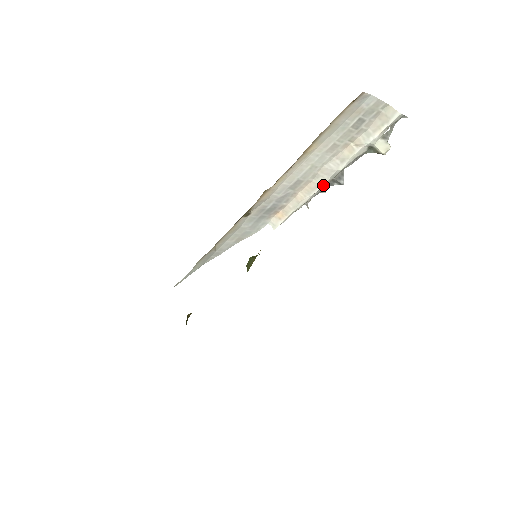
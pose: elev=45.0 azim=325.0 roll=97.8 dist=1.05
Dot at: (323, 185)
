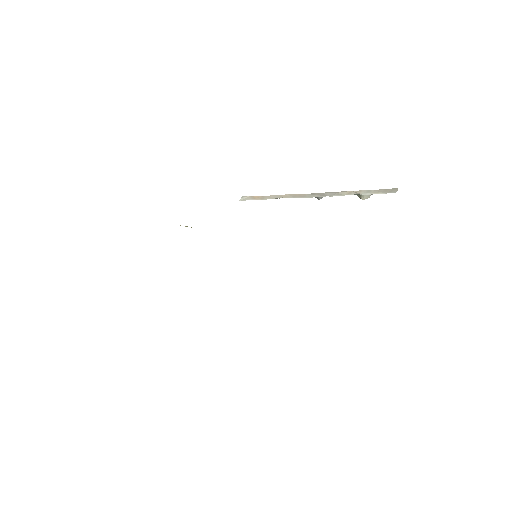
Dot at: (308, 197)
